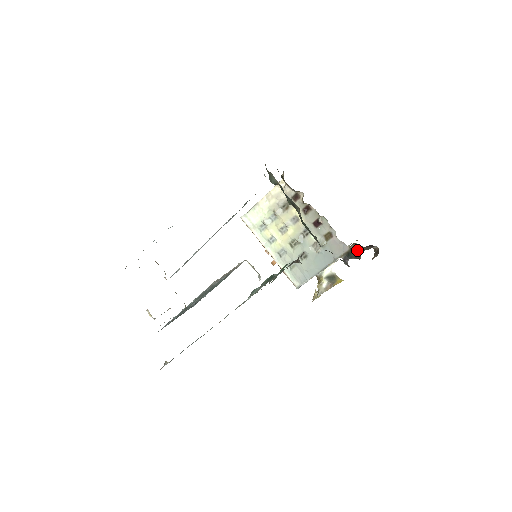
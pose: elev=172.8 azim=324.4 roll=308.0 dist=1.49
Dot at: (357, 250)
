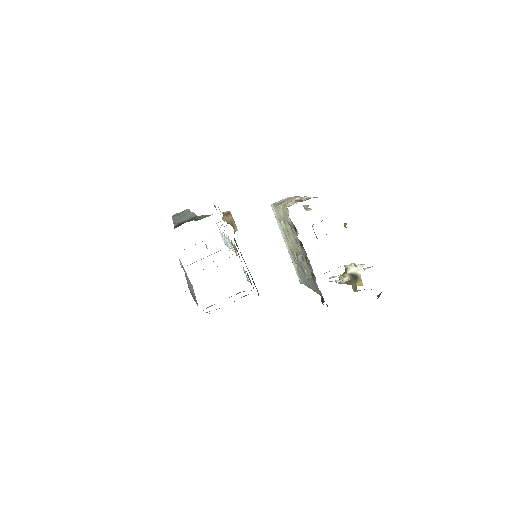
Dot at: (355, 287)
